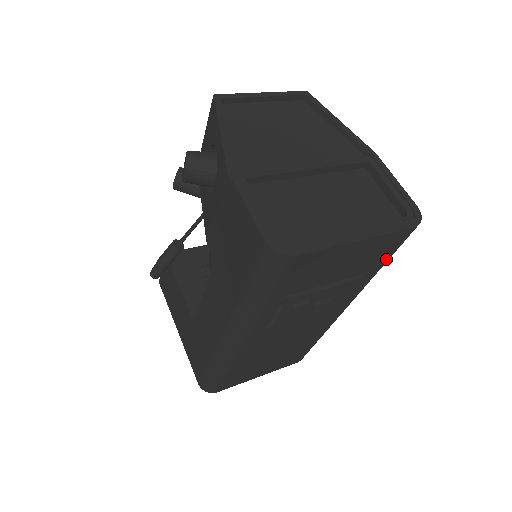
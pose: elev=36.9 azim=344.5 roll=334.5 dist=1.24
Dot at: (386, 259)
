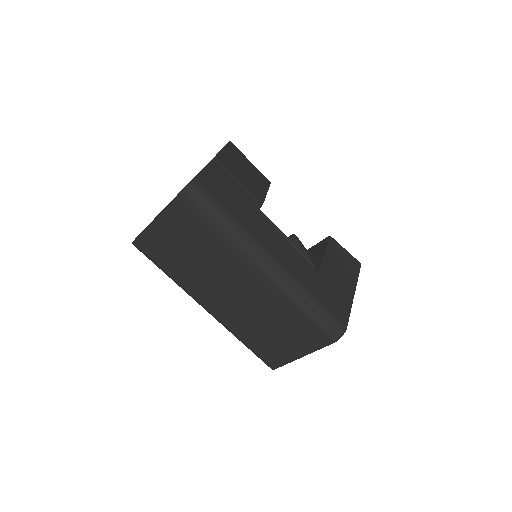
Dot at: (207, 221)
